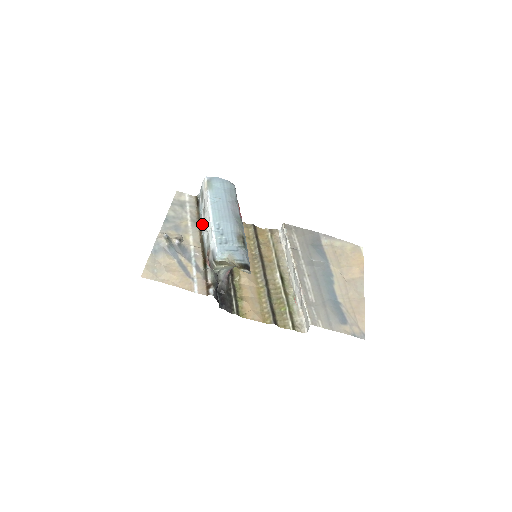
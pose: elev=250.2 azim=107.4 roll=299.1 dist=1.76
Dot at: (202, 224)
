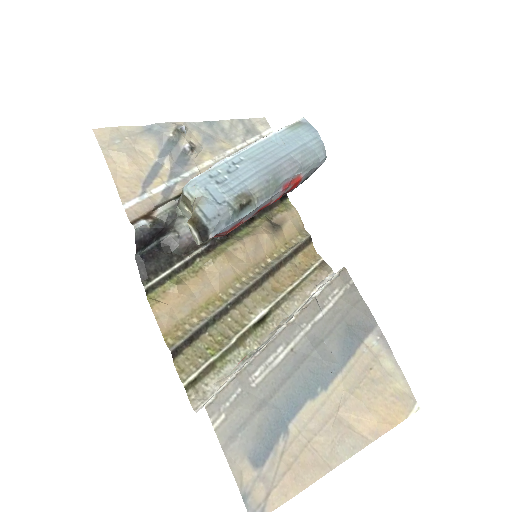
Dot at: occluded
